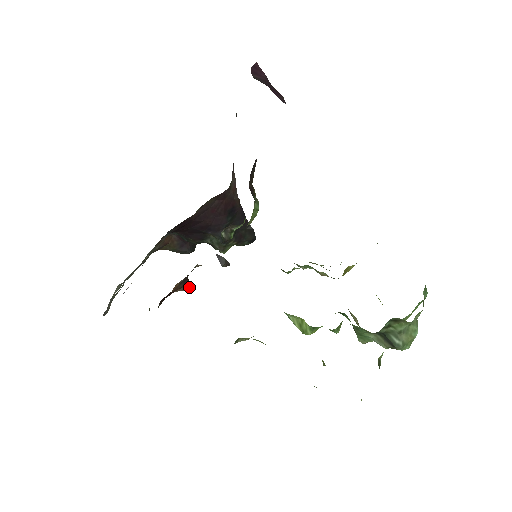
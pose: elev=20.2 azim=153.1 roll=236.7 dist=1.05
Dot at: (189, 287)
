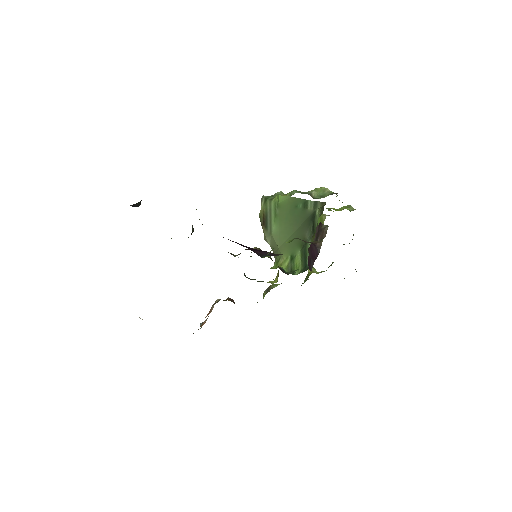
Dot at: (233, 302)
